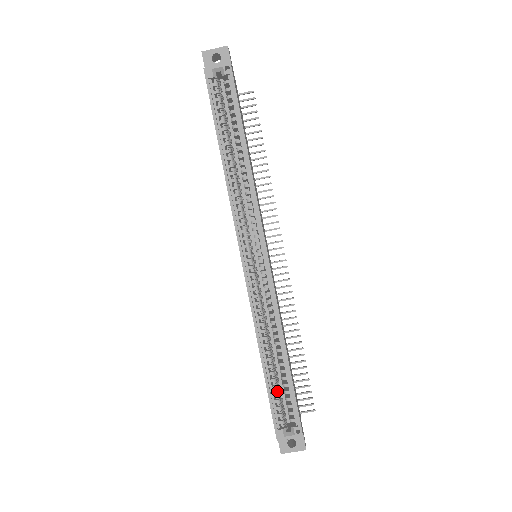
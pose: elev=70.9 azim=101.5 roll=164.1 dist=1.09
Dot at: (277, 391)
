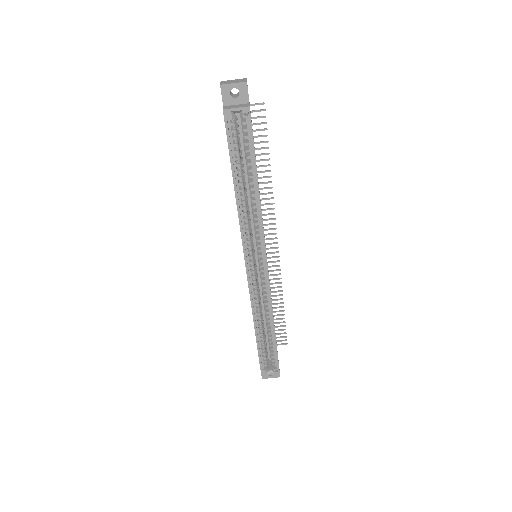
Dot at: (264, 348)
